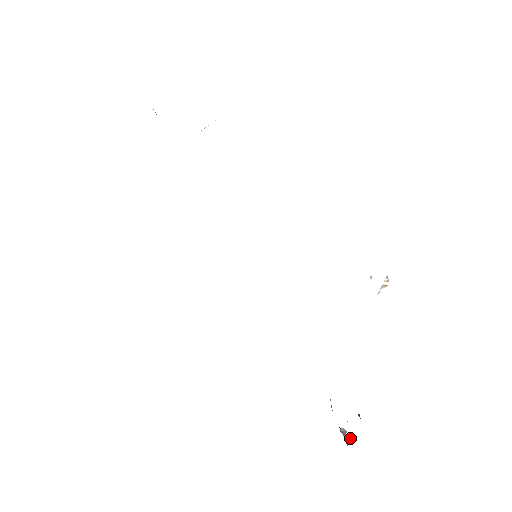
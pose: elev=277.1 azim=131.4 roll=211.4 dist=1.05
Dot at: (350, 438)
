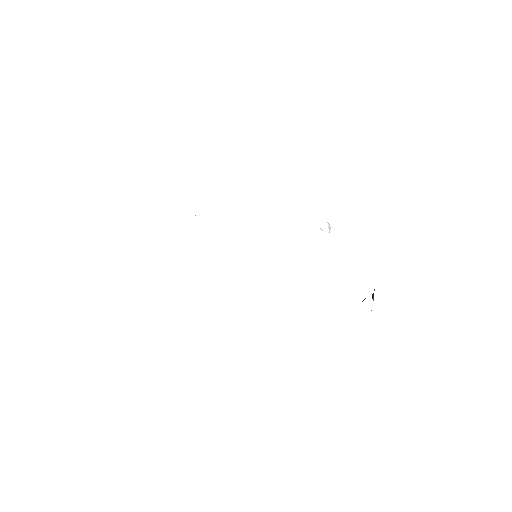
Dot at: (373, 300)
